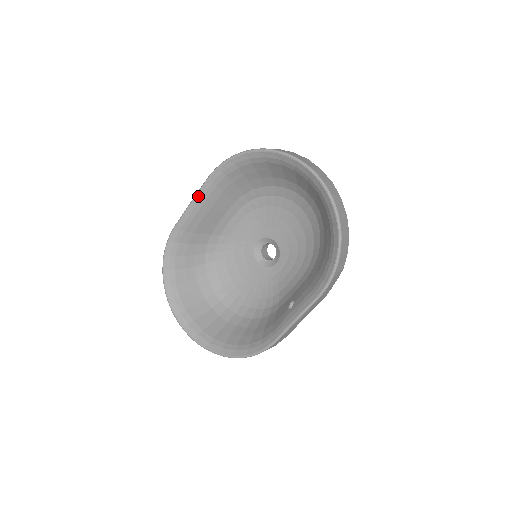
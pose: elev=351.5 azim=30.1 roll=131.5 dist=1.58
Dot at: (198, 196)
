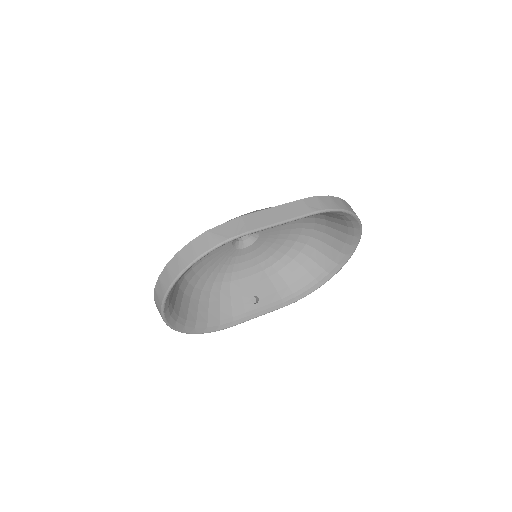
Dot at: occluded
